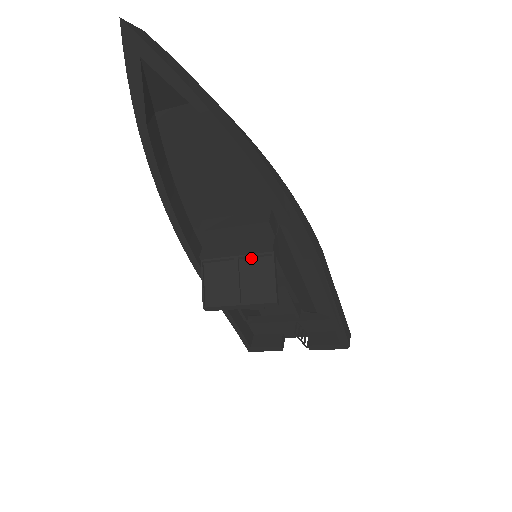
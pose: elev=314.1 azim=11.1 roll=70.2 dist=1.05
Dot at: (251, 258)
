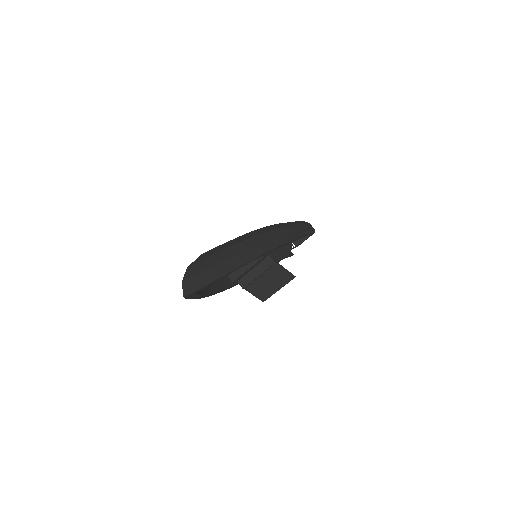
Dot at: (267, 271)
